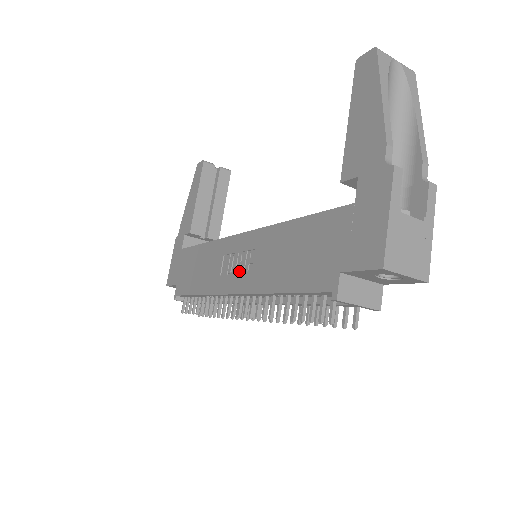
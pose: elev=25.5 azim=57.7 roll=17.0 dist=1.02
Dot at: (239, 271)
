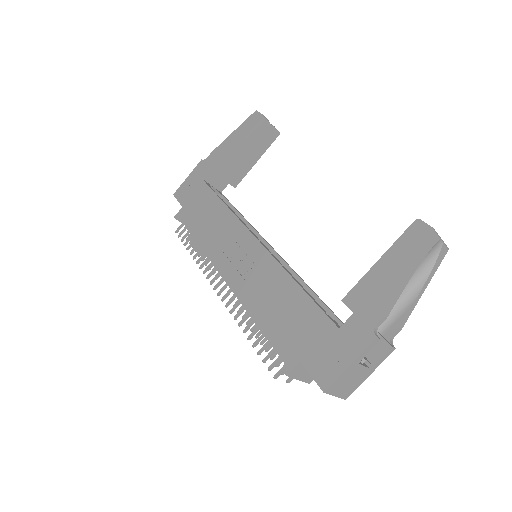
Dot at: (237, 266)
